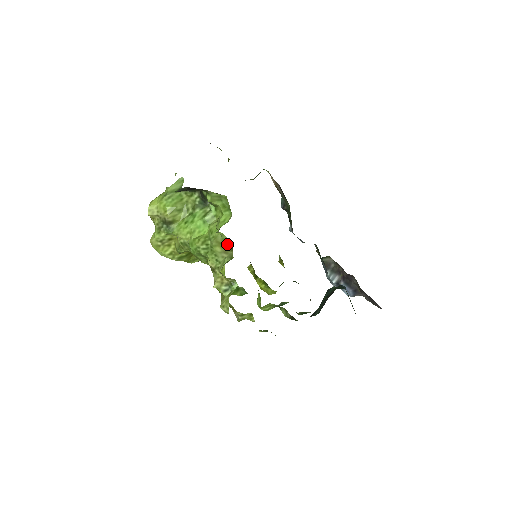
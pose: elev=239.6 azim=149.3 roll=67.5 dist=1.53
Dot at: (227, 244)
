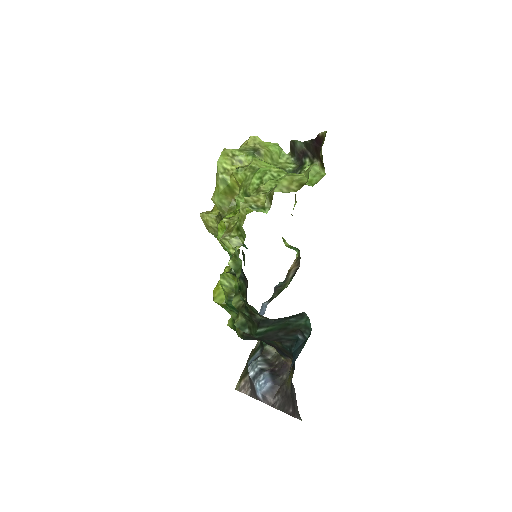
Dot at: (301, 183)
